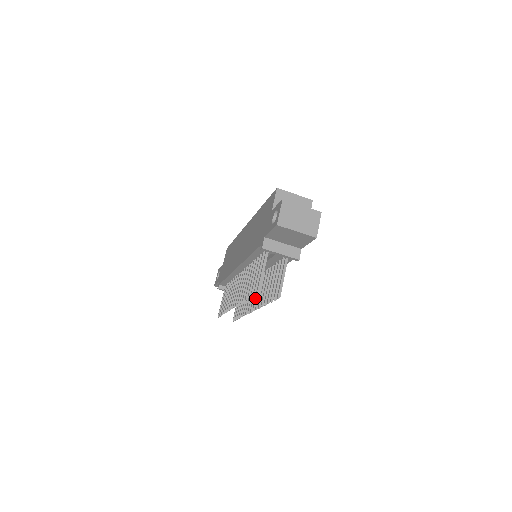
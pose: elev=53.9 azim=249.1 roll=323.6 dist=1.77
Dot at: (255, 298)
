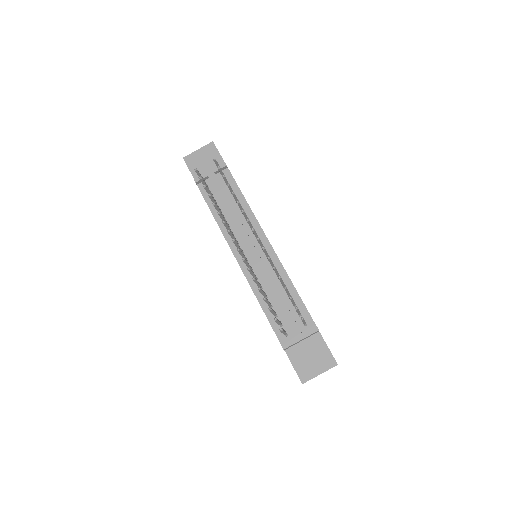
Dot at: occluded
